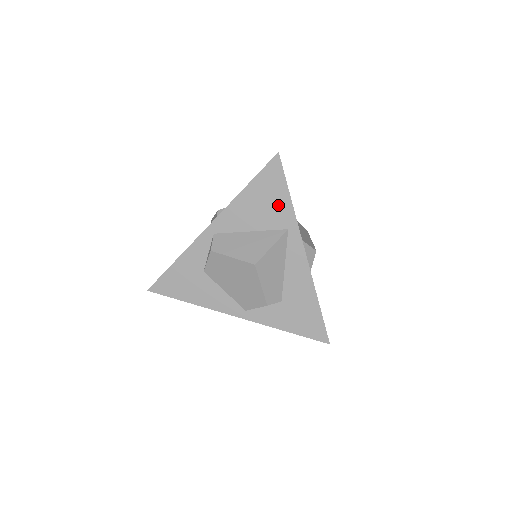
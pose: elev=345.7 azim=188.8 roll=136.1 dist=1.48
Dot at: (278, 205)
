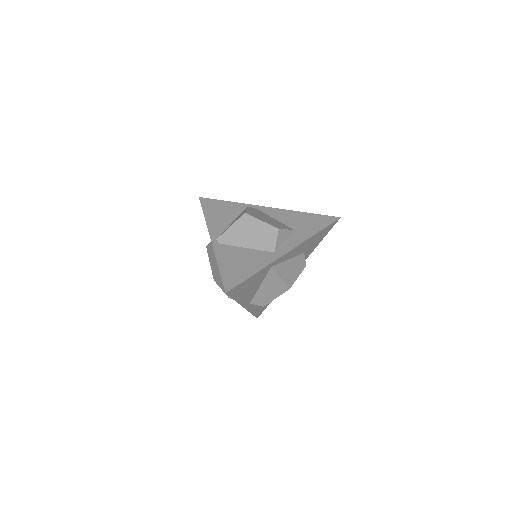
Dot at: (255, 279)
